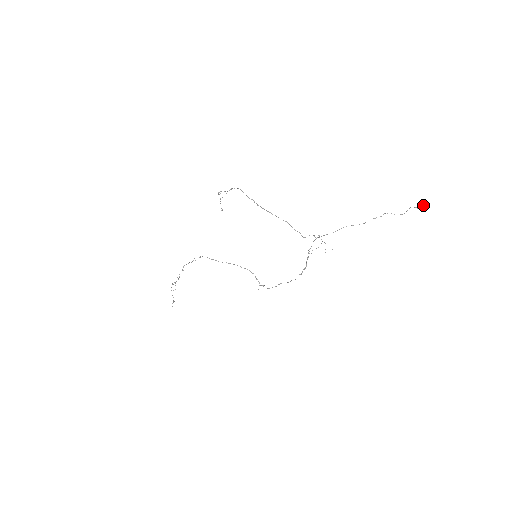
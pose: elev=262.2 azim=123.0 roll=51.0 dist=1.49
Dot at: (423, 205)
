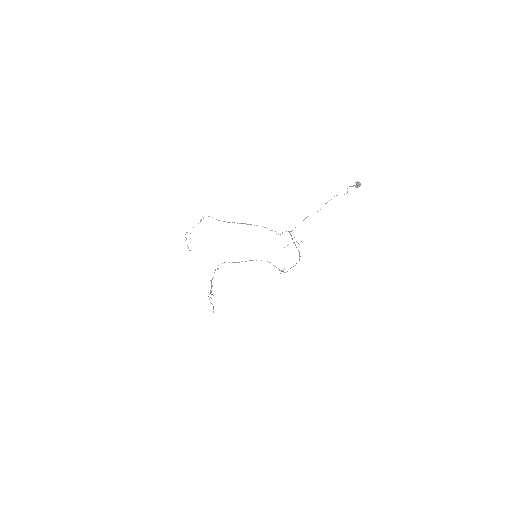
Dot at: (357, 183)
